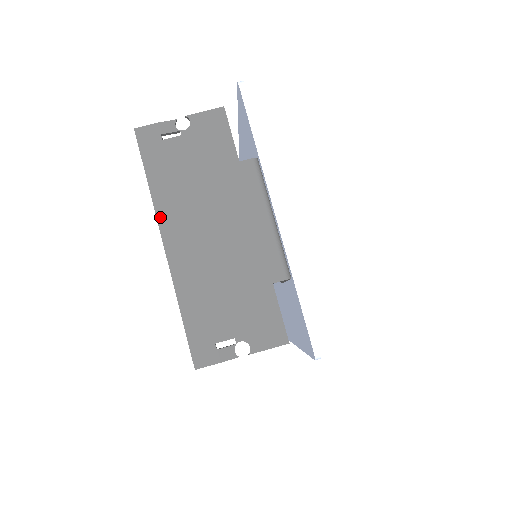
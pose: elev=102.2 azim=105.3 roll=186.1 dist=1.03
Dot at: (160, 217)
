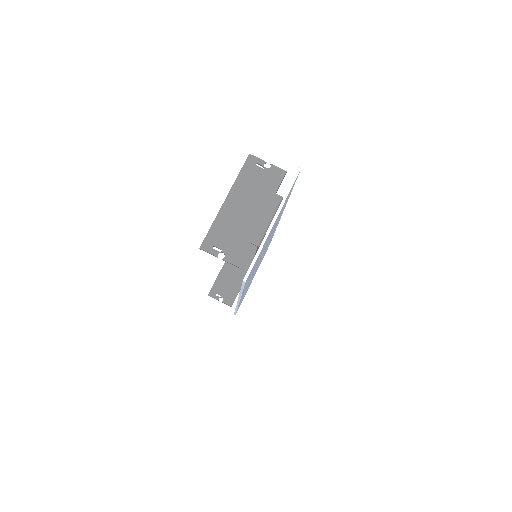
Dot at: (232, 189)
